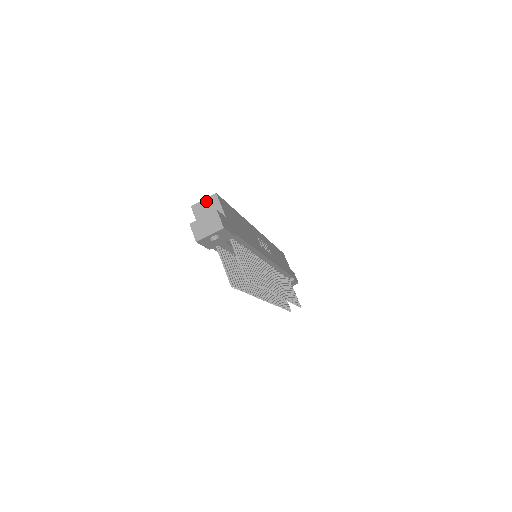
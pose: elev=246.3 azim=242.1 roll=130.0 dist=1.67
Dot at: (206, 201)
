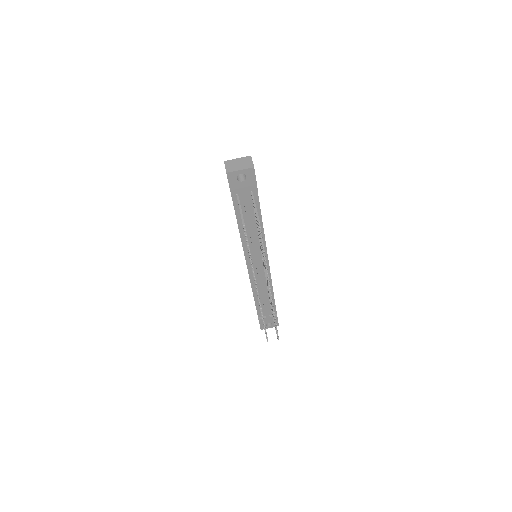
Dot at: occluded
